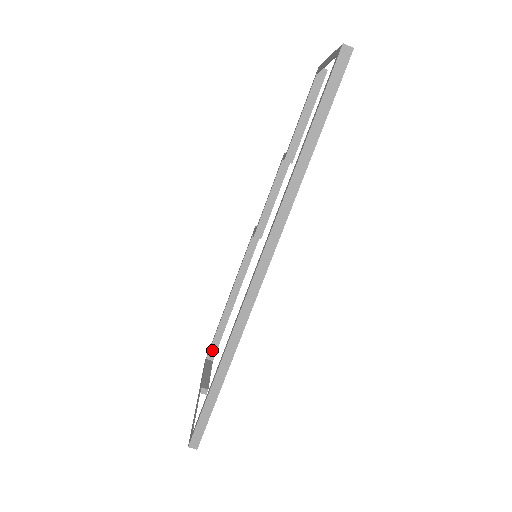
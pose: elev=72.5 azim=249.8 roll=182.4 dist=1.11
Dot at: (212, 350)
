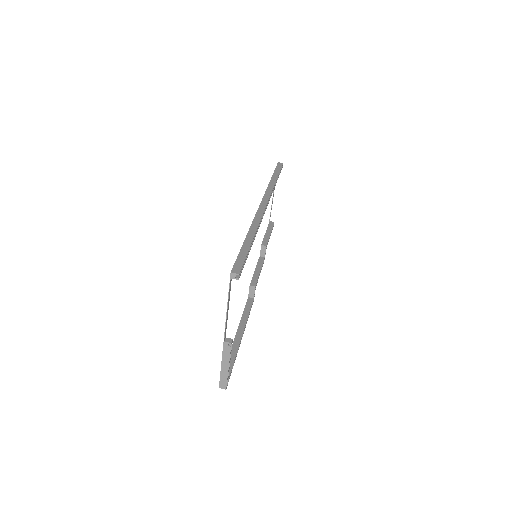
Dot at: occluded
